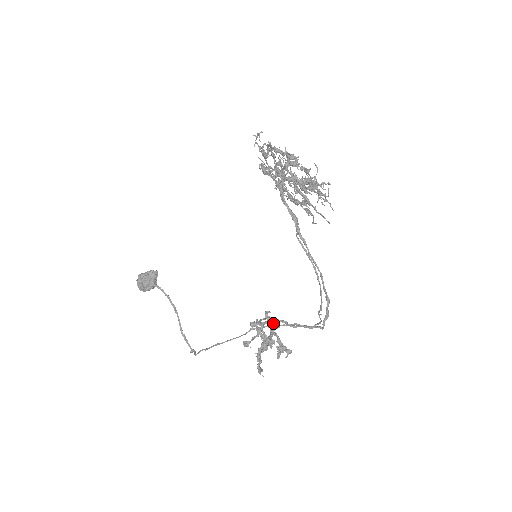
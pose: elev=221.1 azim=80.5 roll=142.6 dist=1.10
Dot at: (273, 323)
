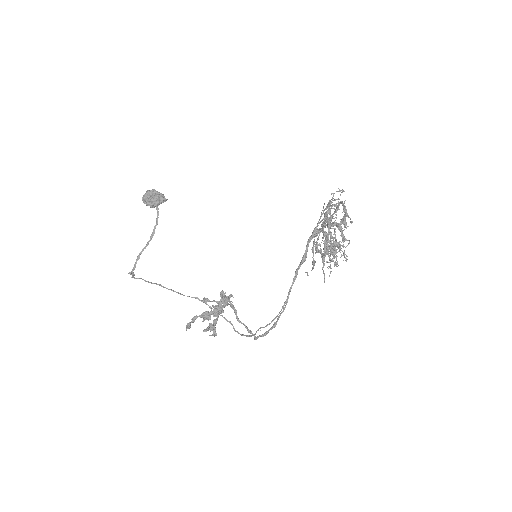
Dot at: (225, 306)
